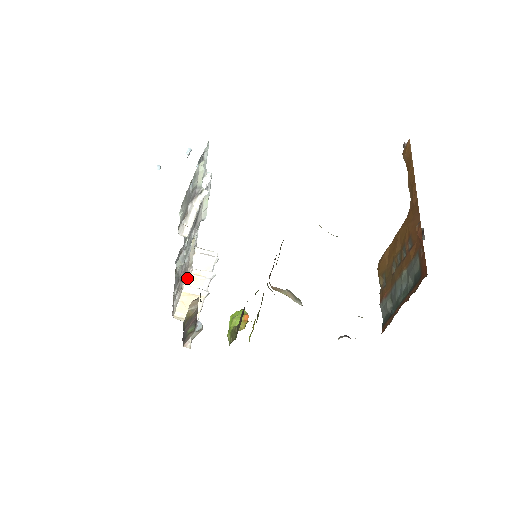
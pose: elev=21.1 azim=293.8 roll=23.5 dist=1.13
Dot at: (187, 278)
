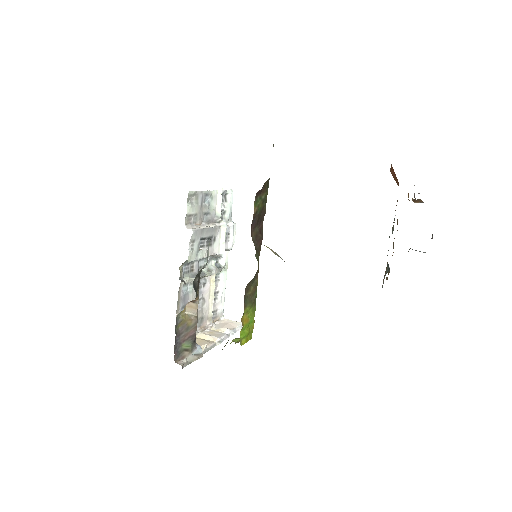
Dot at: (204, 331)
